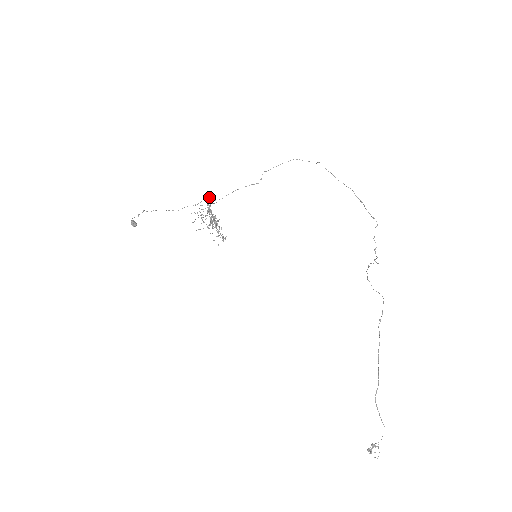
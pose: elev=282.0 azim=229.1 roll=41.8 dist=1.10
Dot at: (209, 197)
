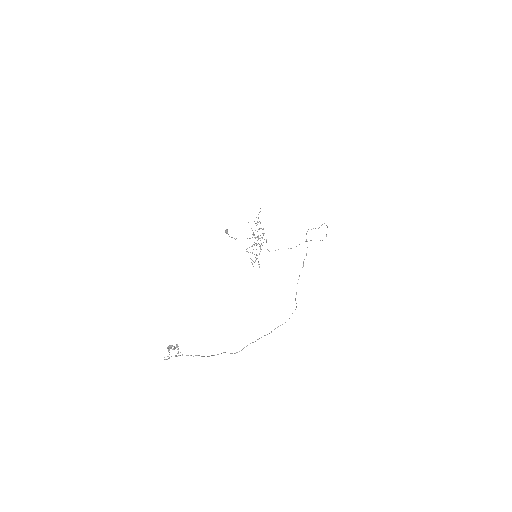
Dot at: (266, 239)
